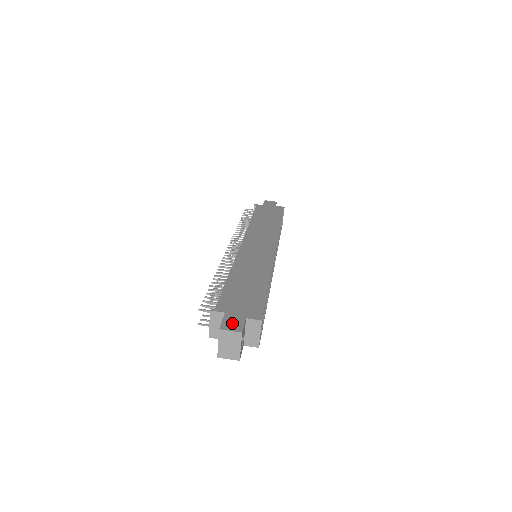
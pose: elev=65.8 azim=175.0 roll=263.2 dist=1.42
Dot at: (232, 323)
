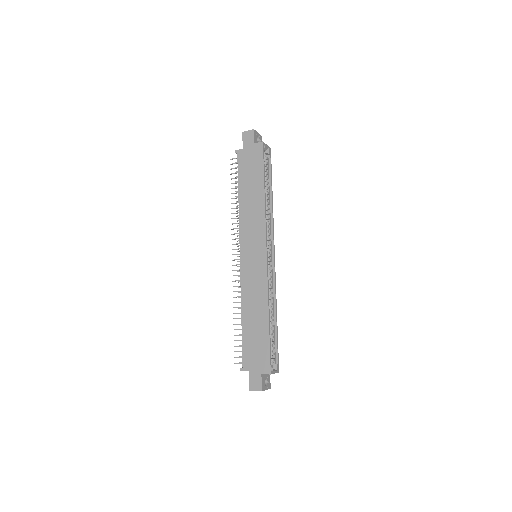
Dot at: (255, 383)
